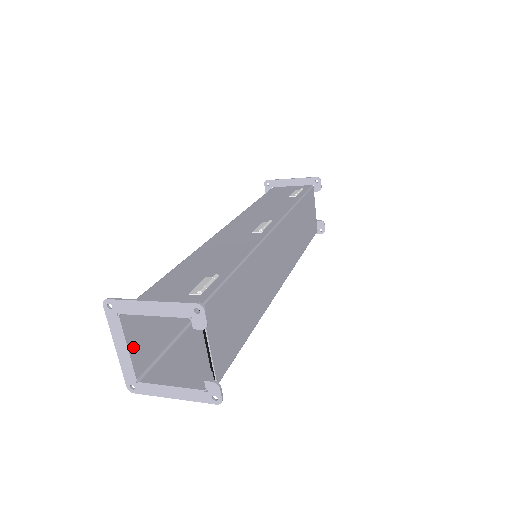
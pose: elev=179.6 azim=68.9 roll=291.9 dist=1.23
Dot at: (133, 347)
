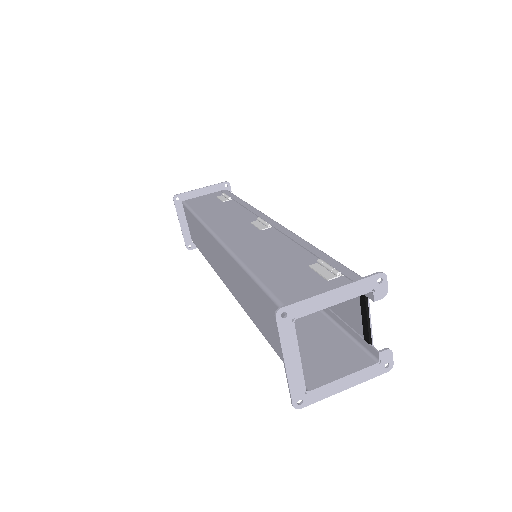
Dot at: (297, 356)
